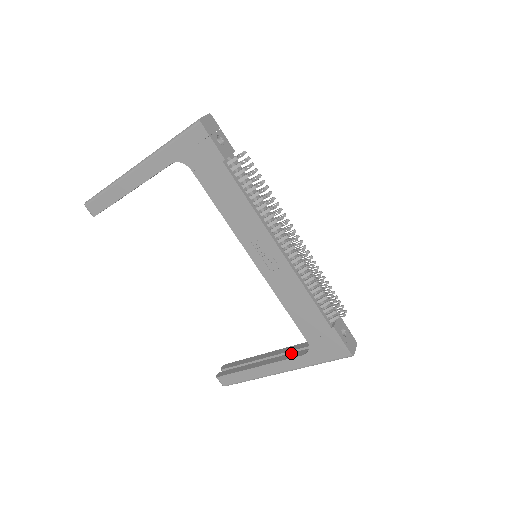
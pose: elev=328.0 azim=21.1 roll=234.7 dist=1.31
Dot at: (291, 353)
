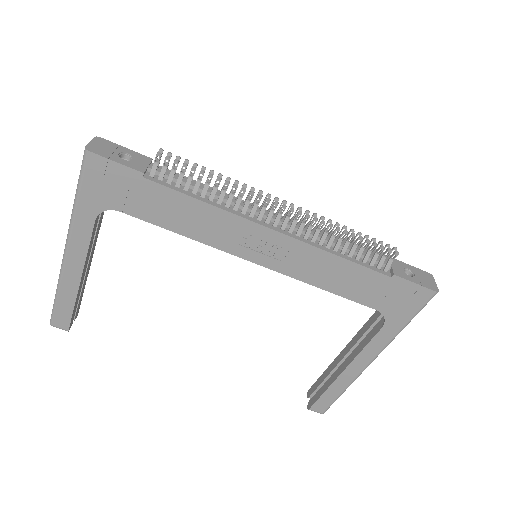
Dot at: (368, 334)
